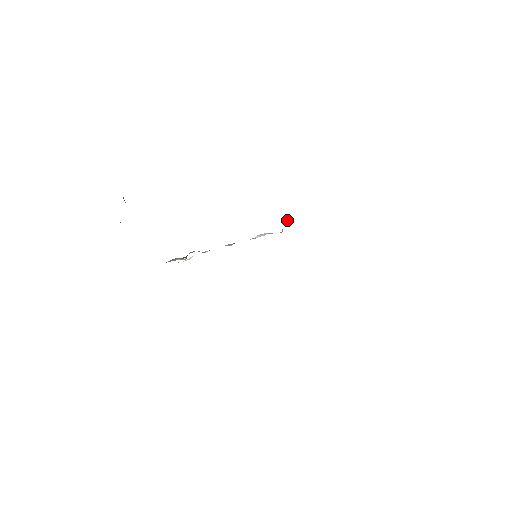
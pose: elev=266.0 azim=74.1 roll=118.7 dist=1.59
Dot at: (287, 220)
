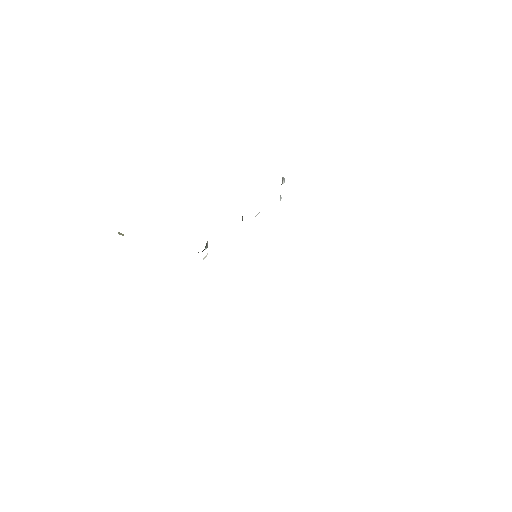
Dot at: (282, 183)
